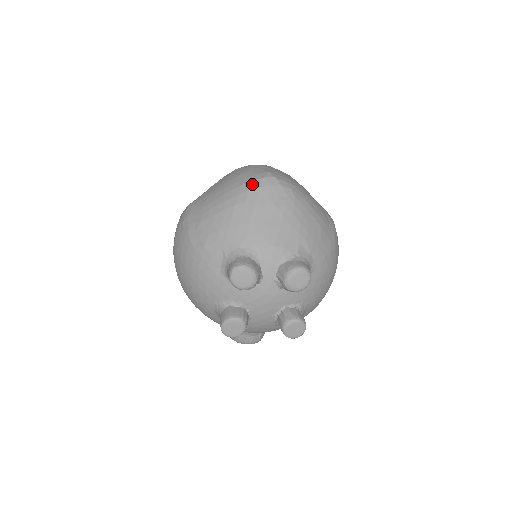
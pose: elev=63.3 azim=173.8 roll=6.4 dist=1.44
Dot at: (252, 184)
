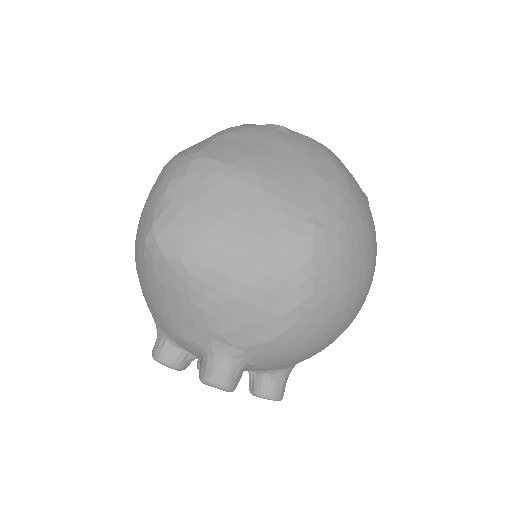
Dot at: (139, 247)
